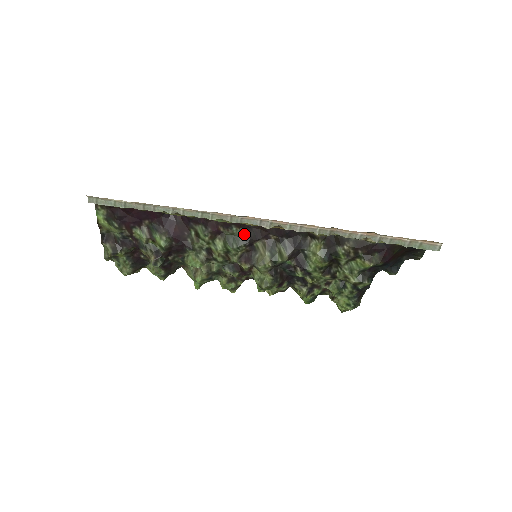
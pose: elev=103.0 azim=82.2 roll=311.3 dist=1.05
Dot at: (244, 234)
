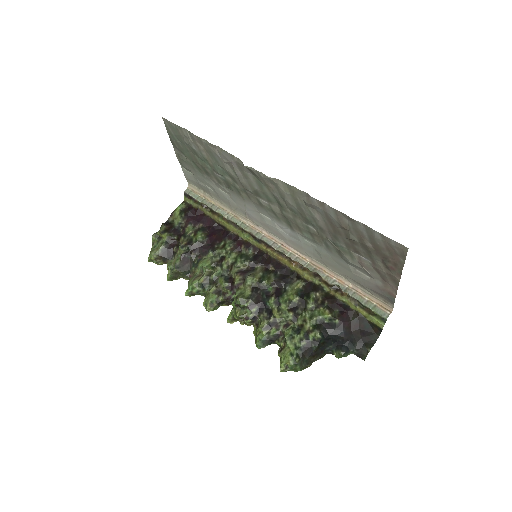
Dot at: (254, 257)
